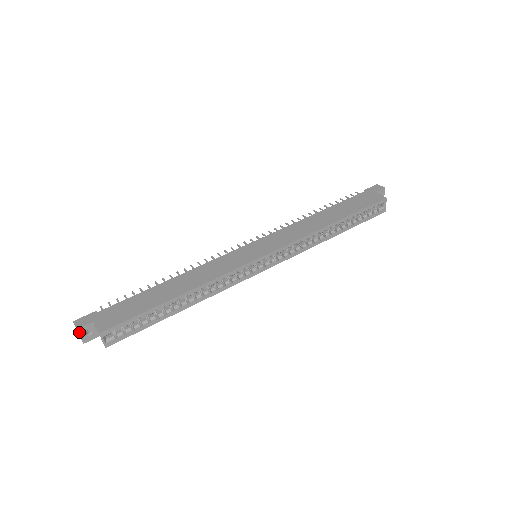
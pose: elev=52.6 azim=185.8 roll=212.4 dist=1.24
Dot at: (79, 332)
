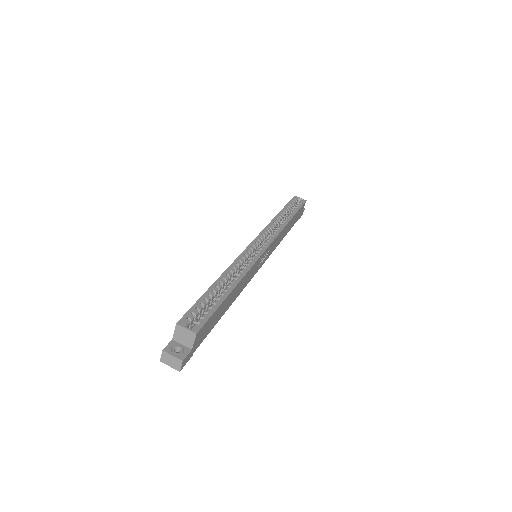
Dot at: (167, 352)
